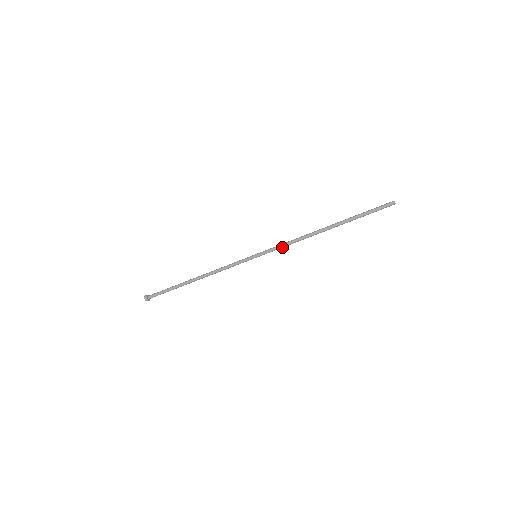
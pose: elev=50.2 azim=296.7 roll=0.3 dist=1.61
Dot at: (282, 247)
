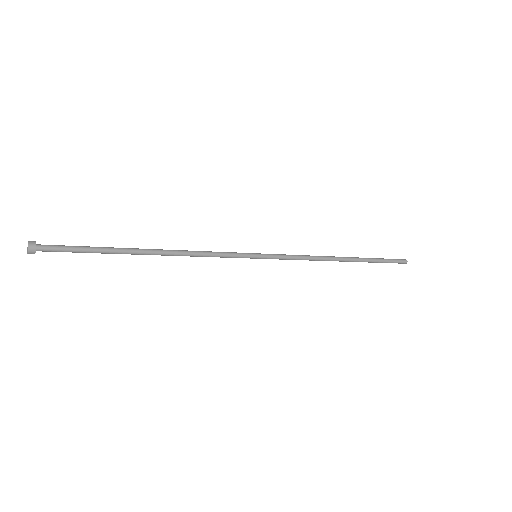
Dot at: (292, 259)
